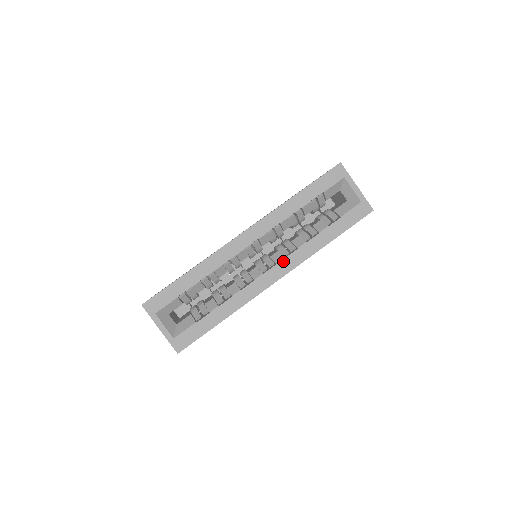
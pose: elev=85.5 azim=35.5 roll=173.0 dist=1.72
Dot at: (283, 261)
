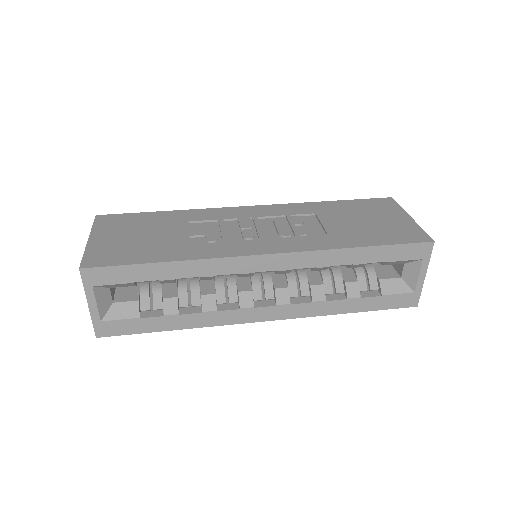
Dot at: (286, 306)
